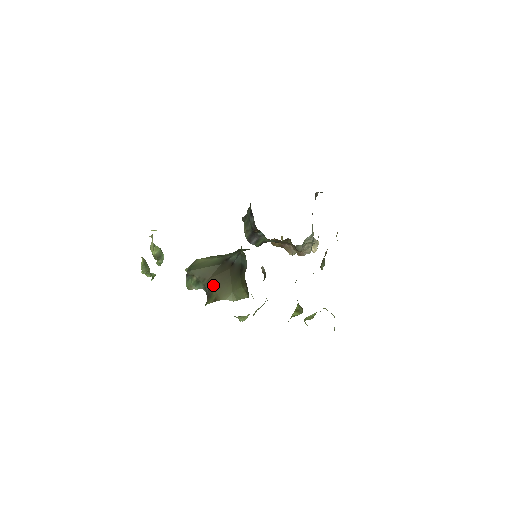
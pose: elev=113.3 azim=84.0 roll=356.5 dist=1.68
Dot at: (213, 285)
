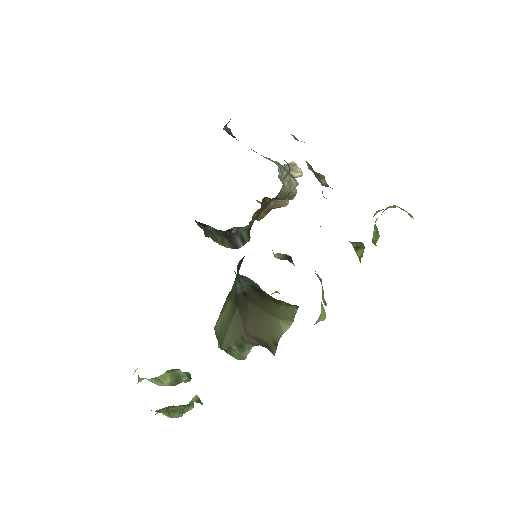
Dot at: (255, 334)
